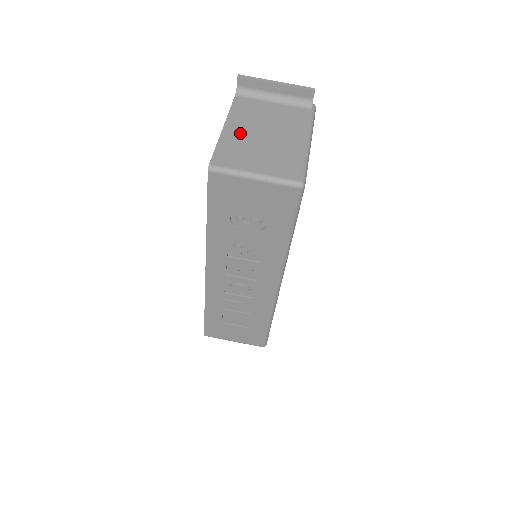
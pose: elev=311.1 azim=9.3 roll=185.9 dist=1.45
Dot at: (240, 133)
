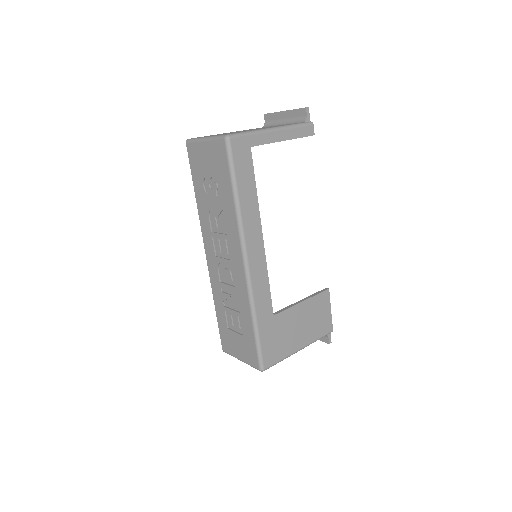
Dot at: occluded
